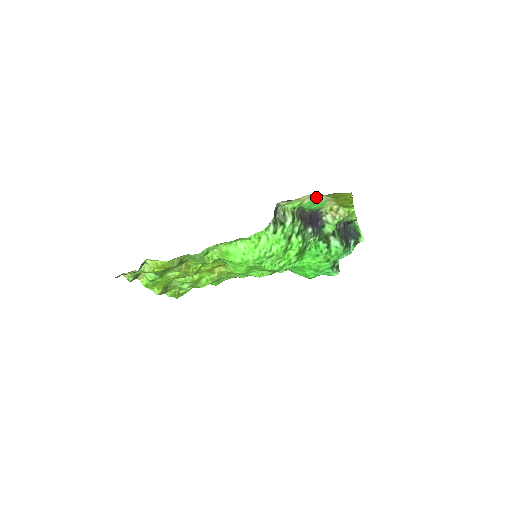
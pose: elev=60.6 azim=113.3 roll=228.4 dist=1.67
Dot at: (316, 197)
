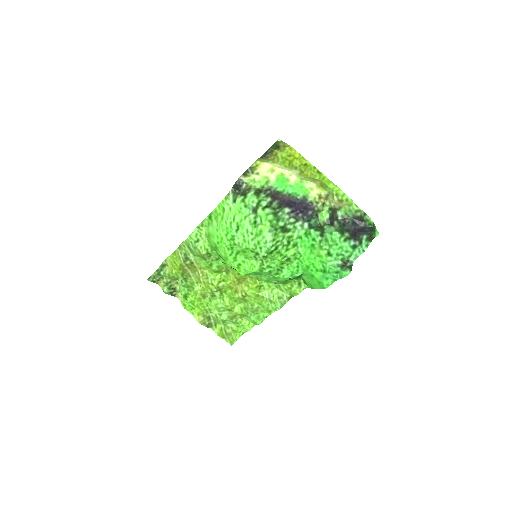
Dot at: (279, 172)
